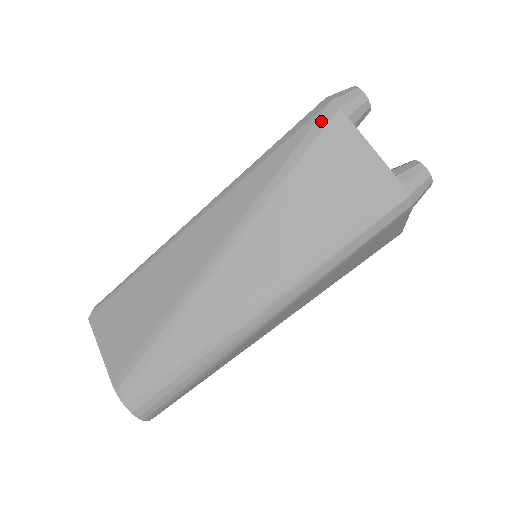
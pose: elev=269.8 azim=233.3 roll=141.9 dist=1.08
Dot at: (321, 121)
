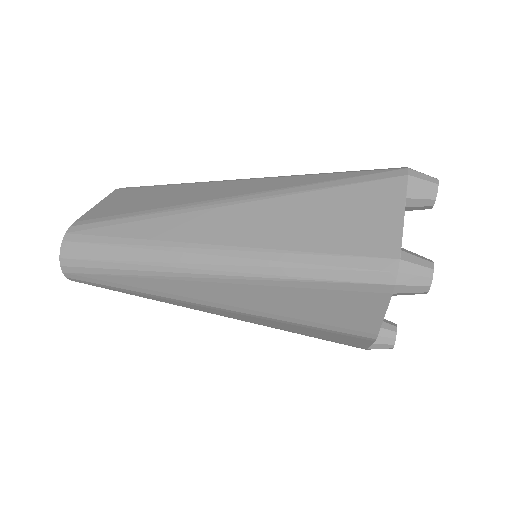
Dot at: (386, 174)
